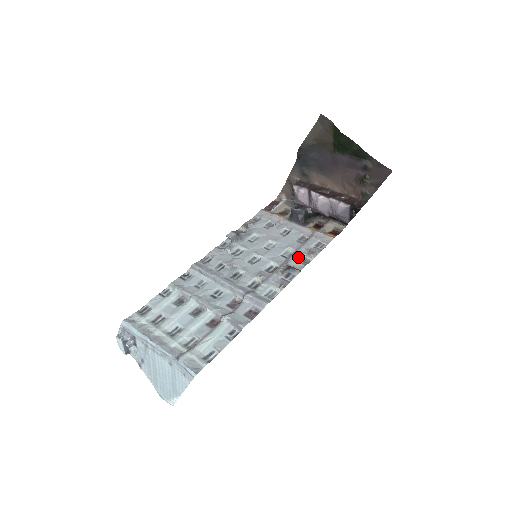
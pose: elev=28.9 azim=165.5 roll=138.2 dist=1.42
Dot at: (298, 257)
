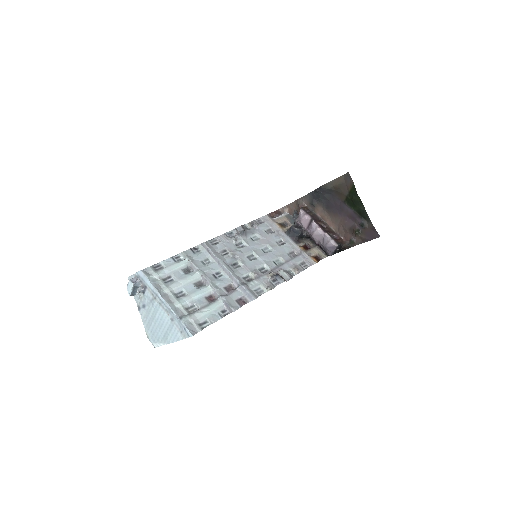
Dot at: (286, 268)
